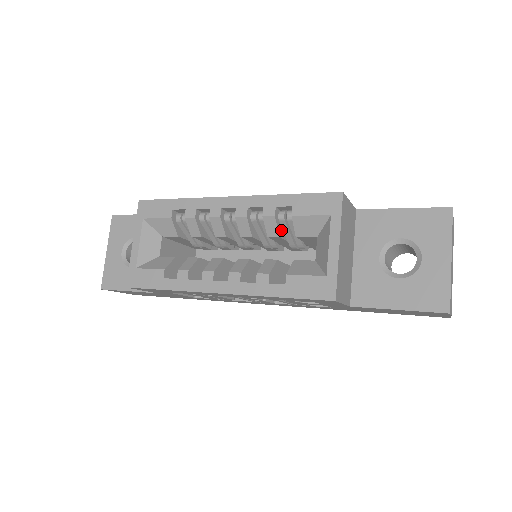
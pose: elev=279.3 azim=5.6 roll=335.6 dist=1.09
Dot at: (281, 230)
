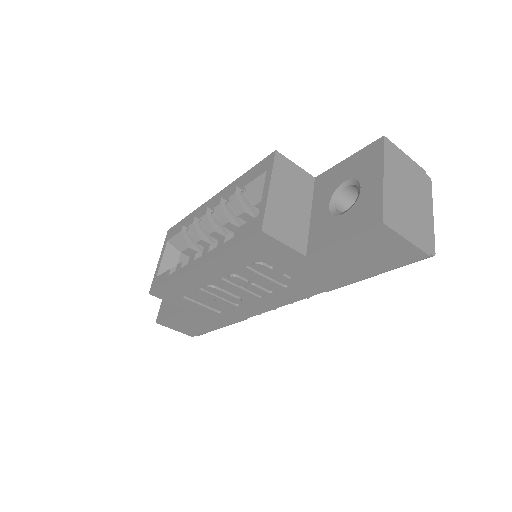
Dot at: (247, 208)
